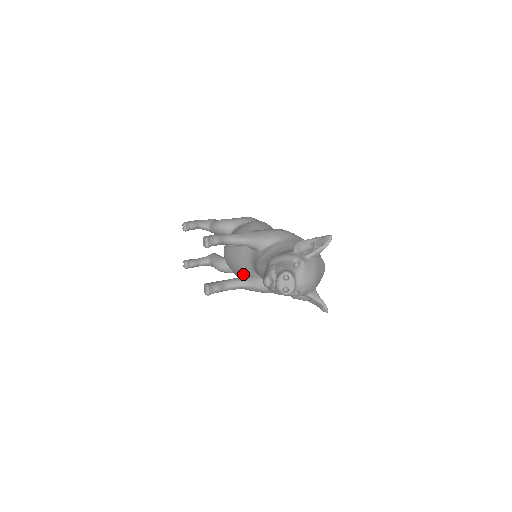
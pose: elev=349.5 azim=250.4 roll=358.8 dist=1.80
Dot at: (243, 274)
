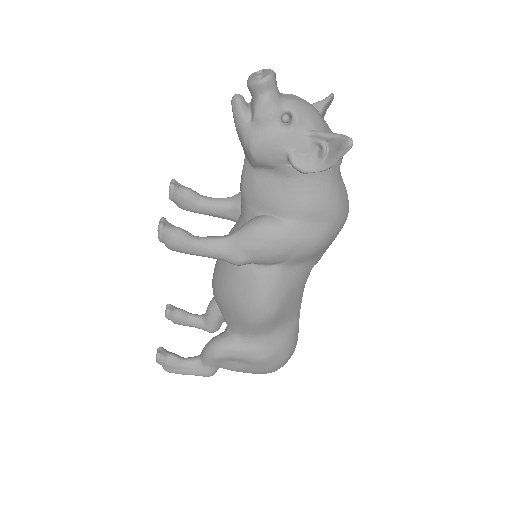
Dot at: occluded
